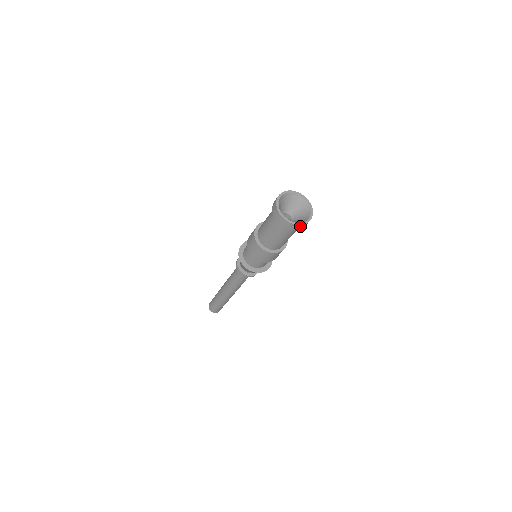
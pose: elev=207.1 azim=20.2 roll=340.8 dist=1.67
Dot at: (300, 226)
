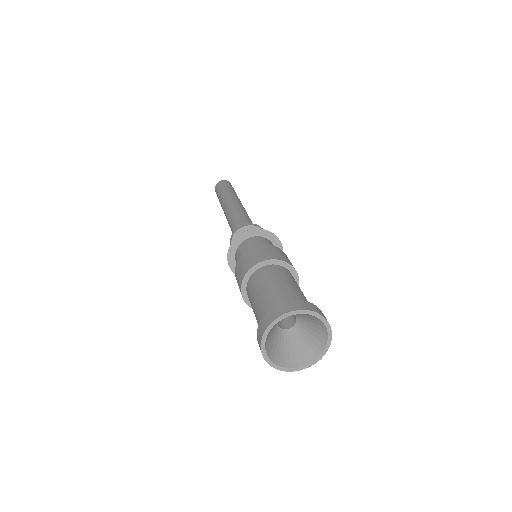
Dot at: (291, 367)
